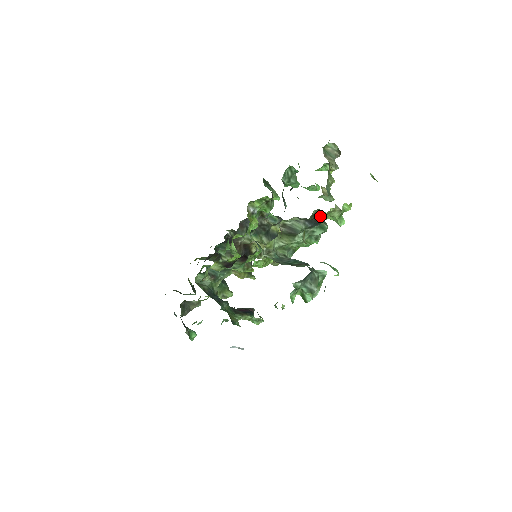
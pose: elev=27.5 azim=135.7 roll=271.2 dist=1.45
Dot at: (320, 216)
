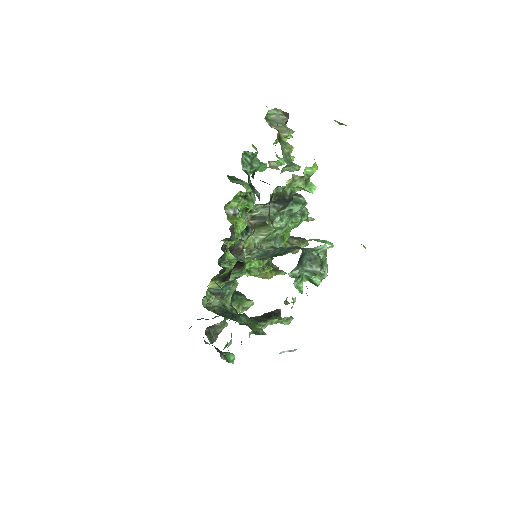
Dot at: (280, 193)
